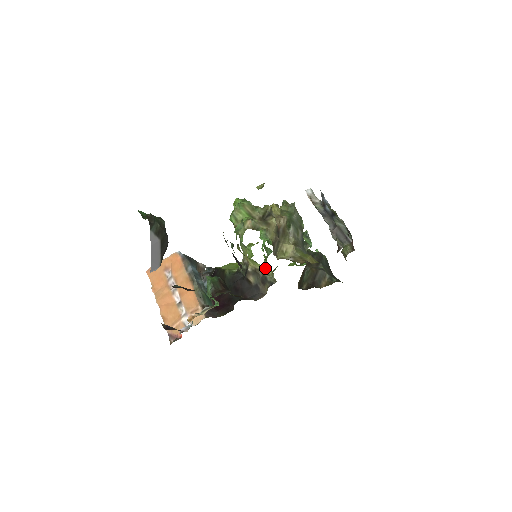
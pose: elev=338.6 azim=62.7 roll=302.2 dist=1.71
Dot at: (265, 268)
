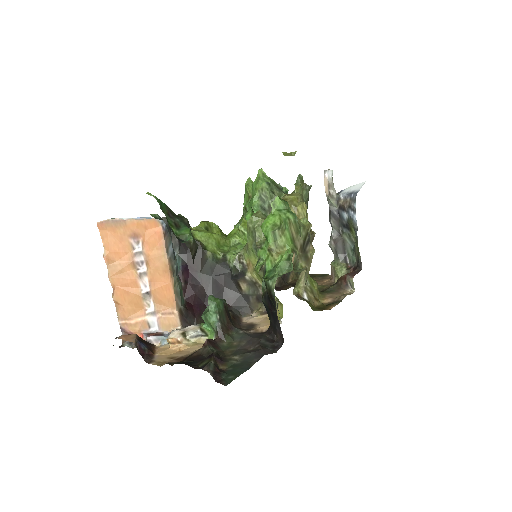
Dot at: occluded
